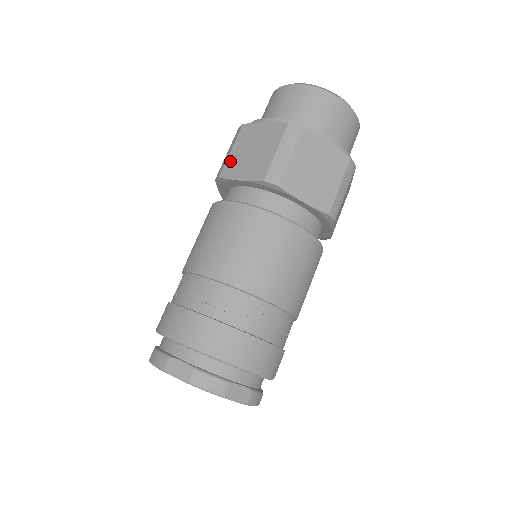
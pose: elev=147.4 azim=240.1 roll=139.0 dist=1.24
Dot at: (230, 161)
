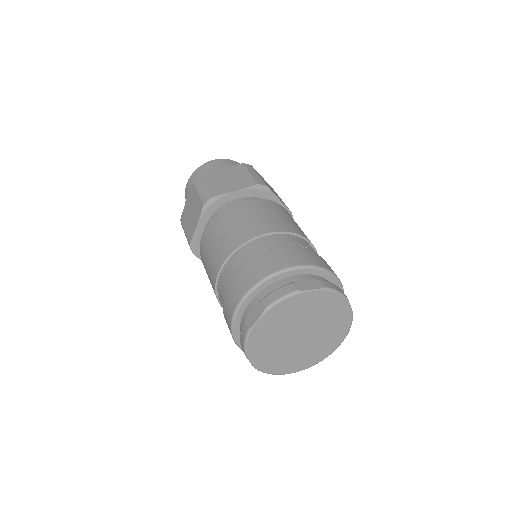
Dot at: (213, 188)
